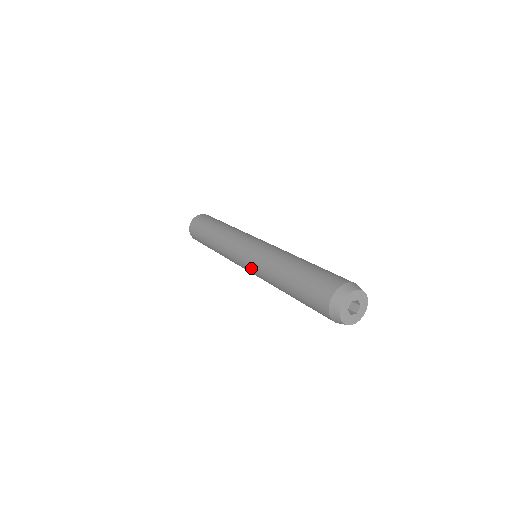
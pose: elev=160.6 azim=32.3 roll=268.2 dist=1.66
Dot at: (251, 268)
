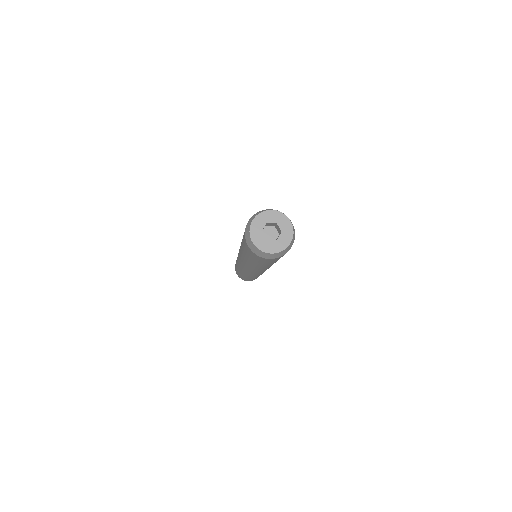
Dot at: occluded
